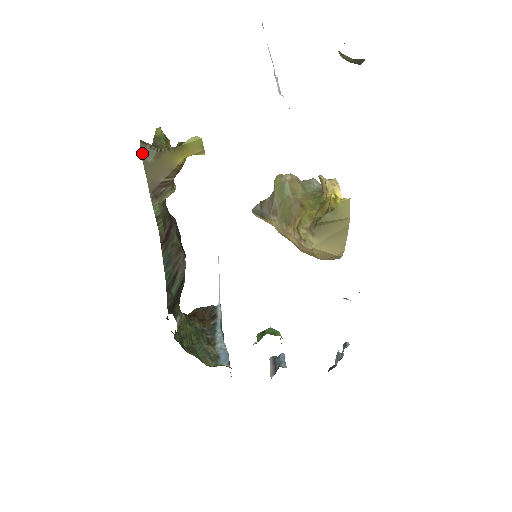
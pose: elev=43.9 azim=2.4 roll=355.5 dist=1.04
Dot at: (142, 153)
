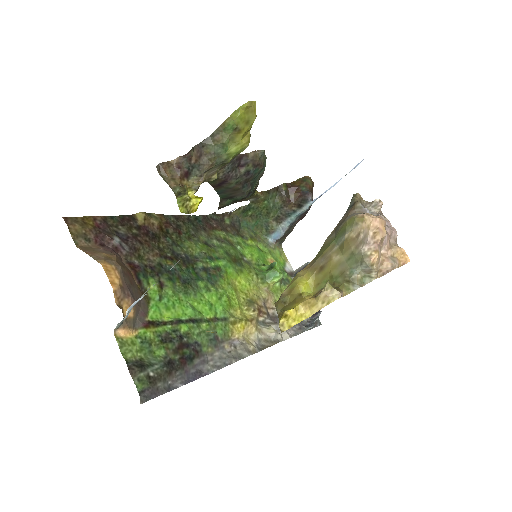
Dot at: occluded
